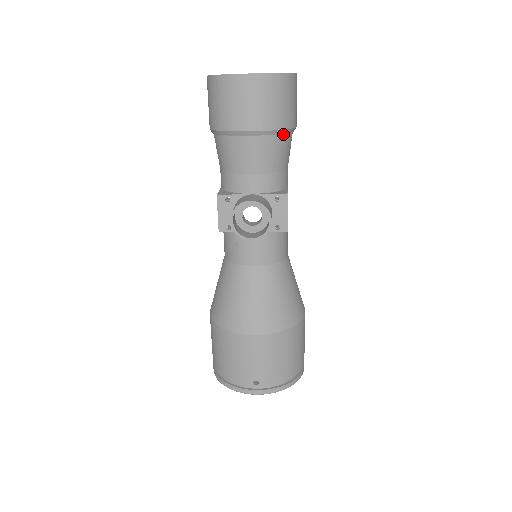
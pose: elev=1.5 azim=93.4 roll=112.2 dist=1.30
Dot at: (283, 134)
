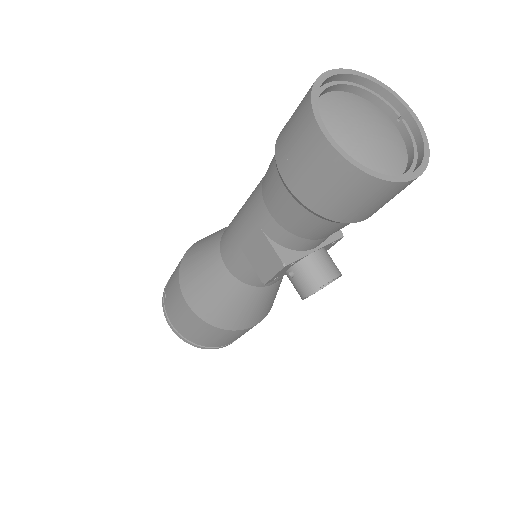
Dot at: occluded
